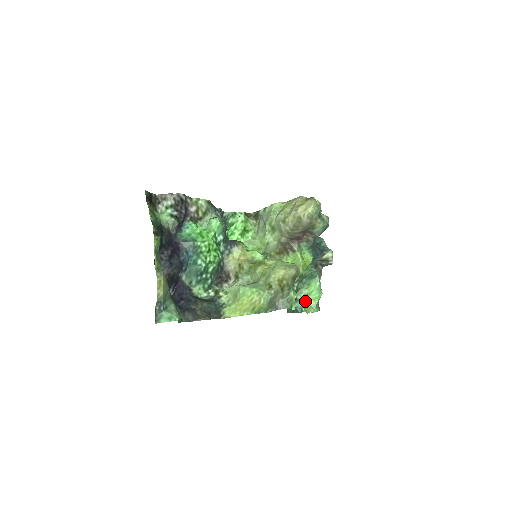
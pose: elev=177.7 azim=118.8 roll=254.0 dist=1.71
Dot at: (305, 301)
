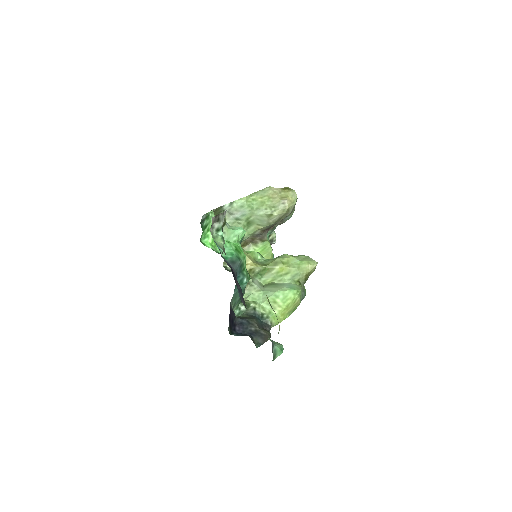
Dot at: occluded
